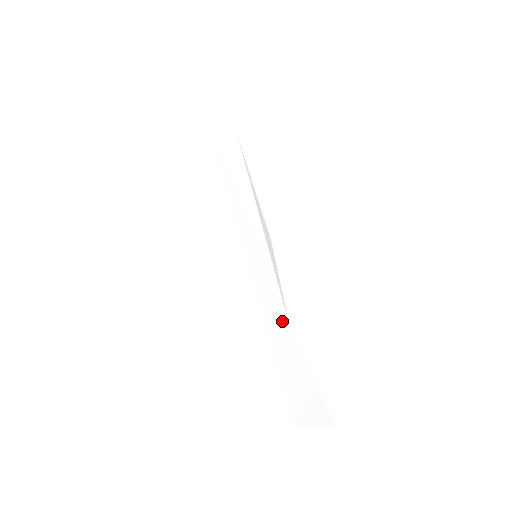
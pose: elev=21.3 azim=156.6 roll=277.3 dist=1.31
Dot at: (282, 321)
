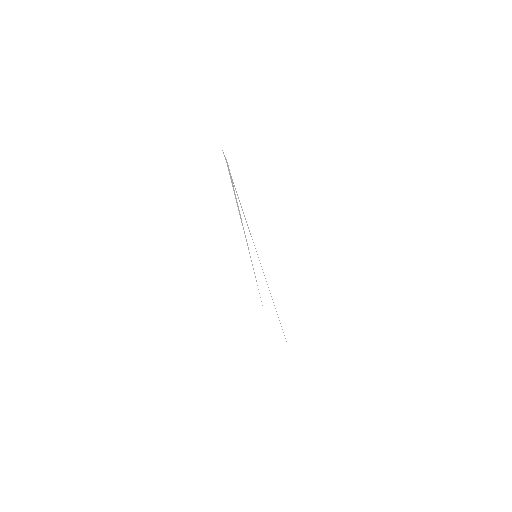
Dot at: occluded
